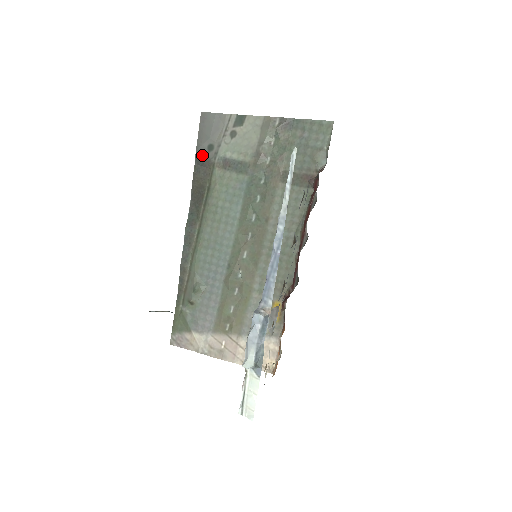
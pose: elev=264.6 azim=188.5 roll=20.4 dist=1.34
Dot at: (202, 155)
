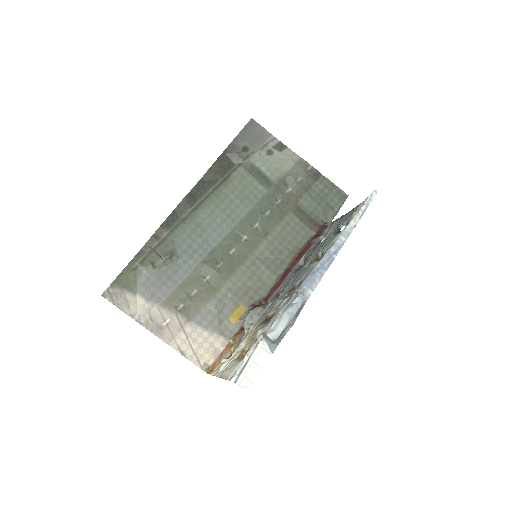
Dot at: (235, 149)
